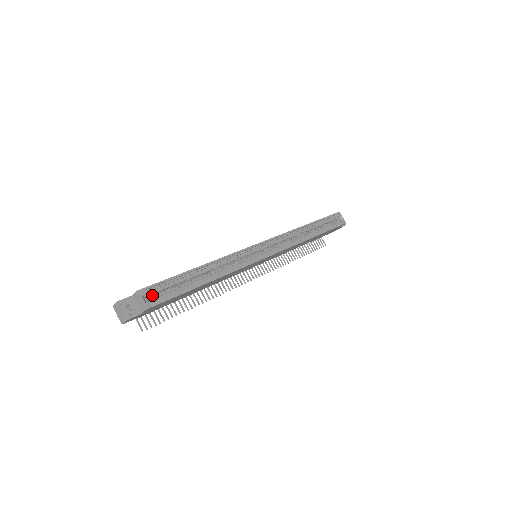
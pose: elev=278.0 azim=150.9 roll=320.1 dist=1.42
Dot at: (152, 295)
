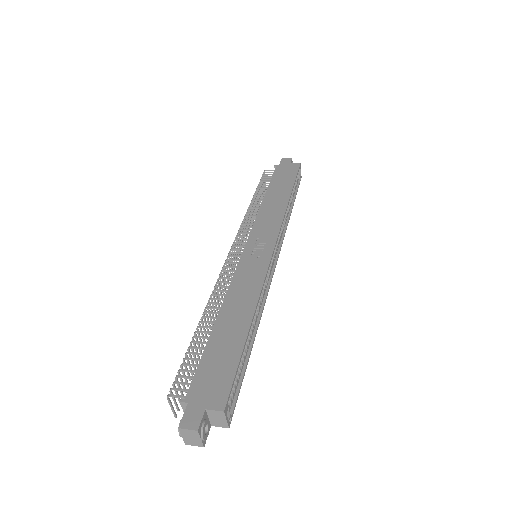
Dot at: occluded
